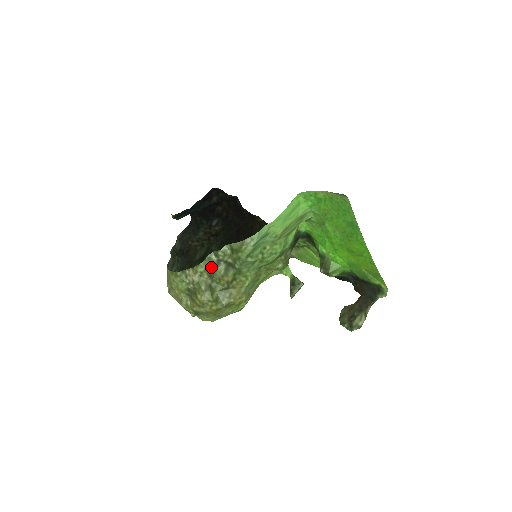
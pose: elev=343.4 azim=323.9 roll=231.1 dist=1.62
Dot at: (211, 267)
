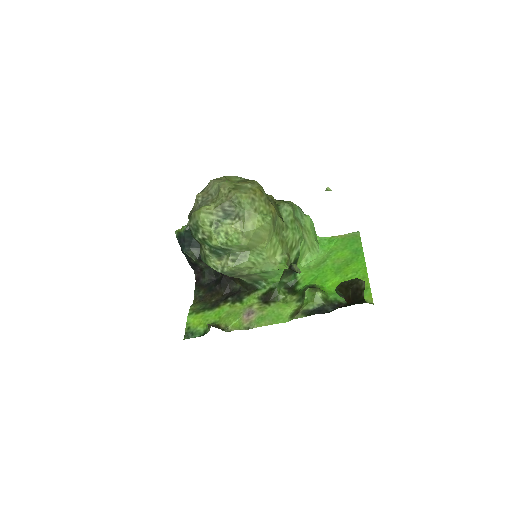
Dot at: occluded
